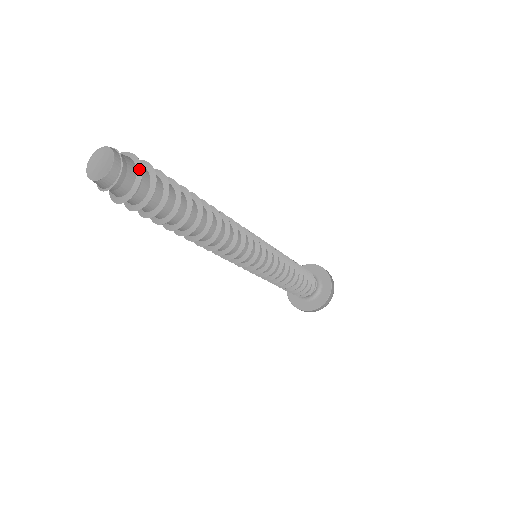
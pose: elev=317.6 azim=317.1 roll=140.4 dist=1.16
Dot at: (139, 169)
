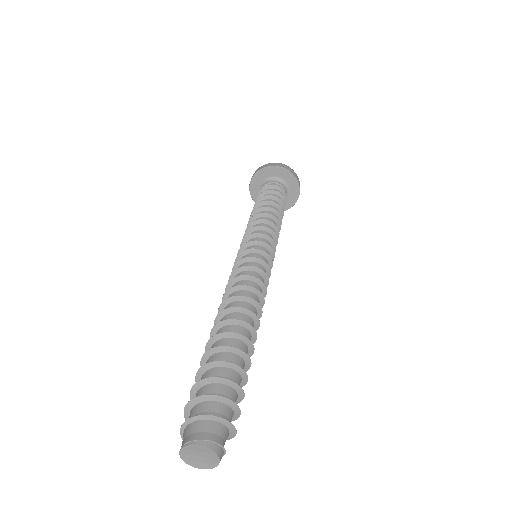
Dot at: (227, 424)
